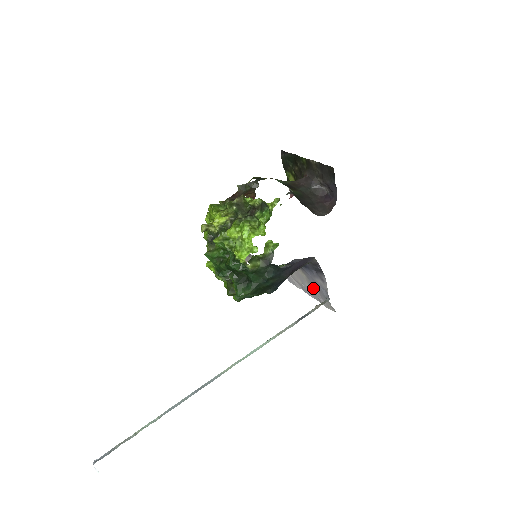
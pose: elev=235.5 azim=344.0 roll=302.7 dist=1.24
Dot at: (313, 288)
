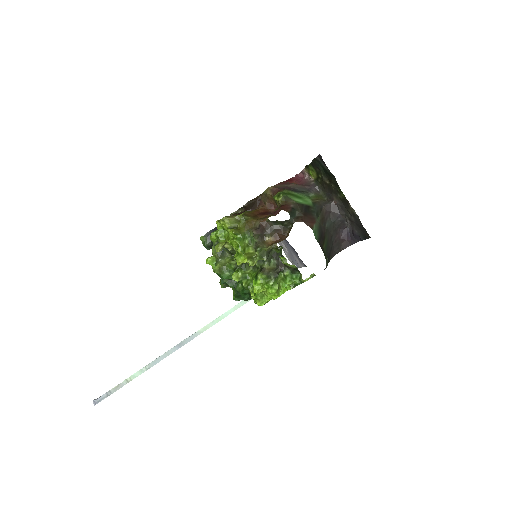
Dot at: (284, 245)
